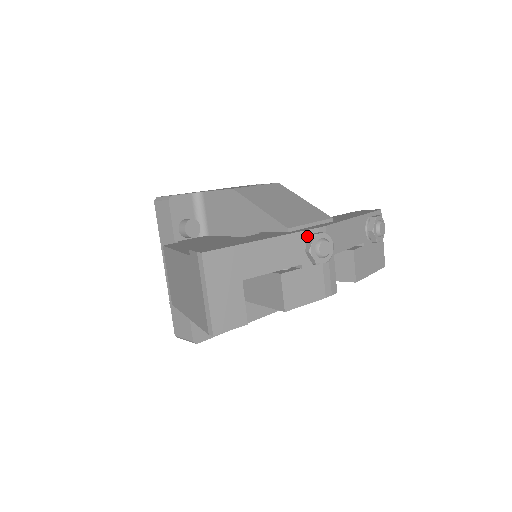
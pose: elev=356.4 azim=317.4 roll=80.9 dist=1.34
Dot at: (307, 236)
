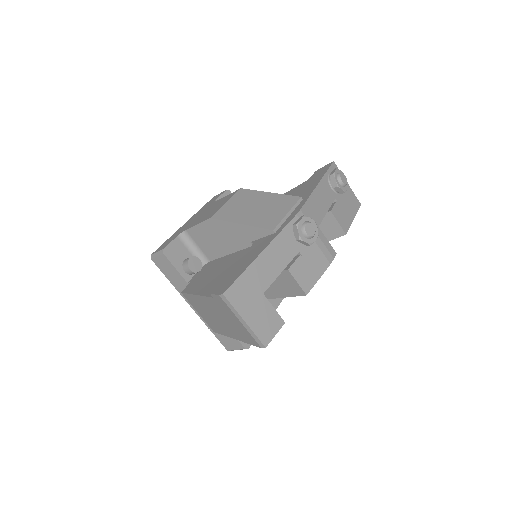
Dot at: (291, 227)
